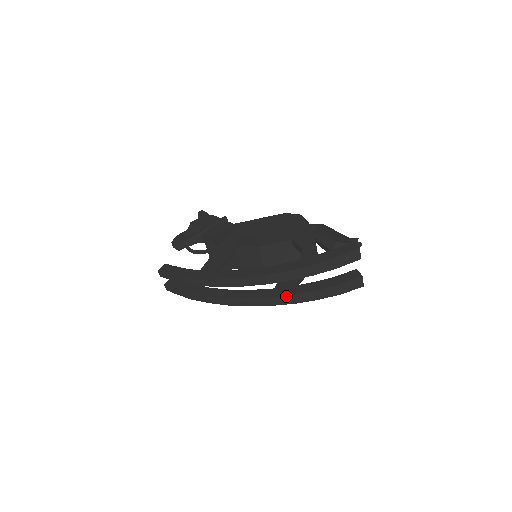
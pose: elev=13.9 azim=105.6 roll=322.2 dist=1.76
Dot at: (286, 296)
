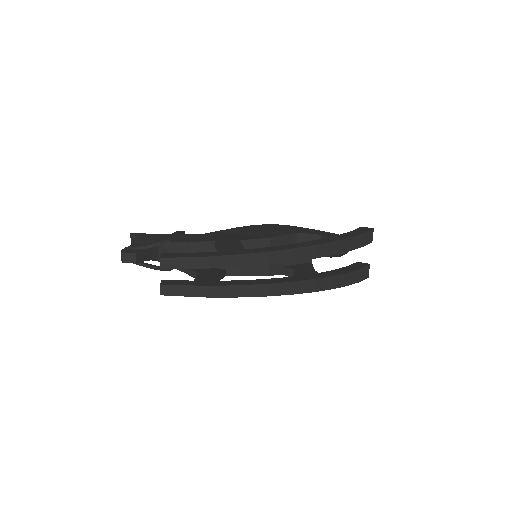
Dot at: (328, 277)
